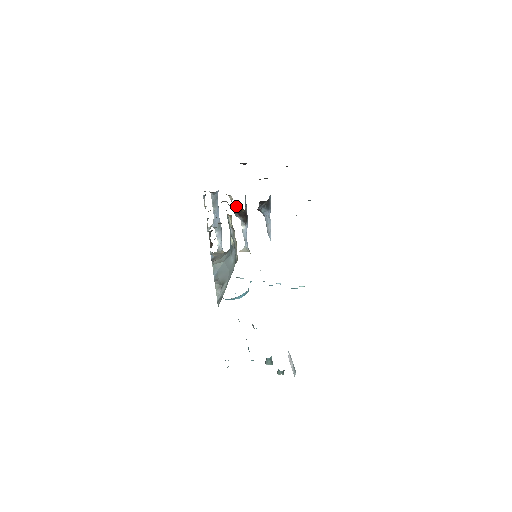
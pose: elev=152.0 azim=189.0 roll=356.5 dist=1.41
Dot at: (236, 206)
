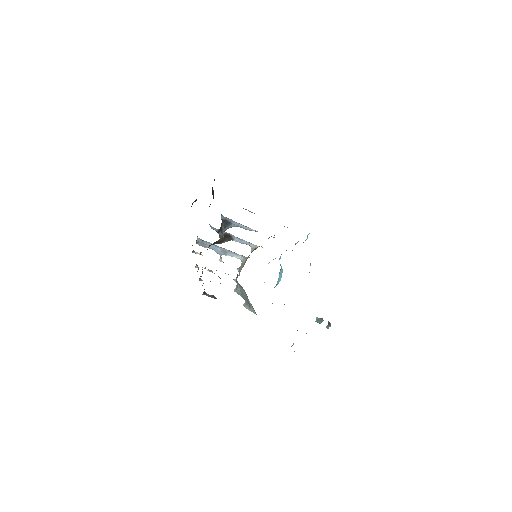
Dot at: occluded
